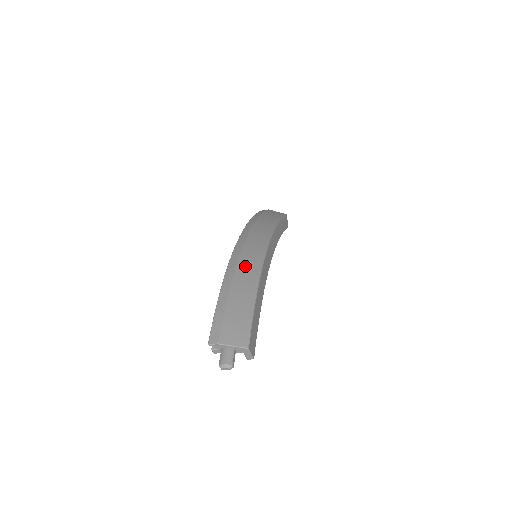
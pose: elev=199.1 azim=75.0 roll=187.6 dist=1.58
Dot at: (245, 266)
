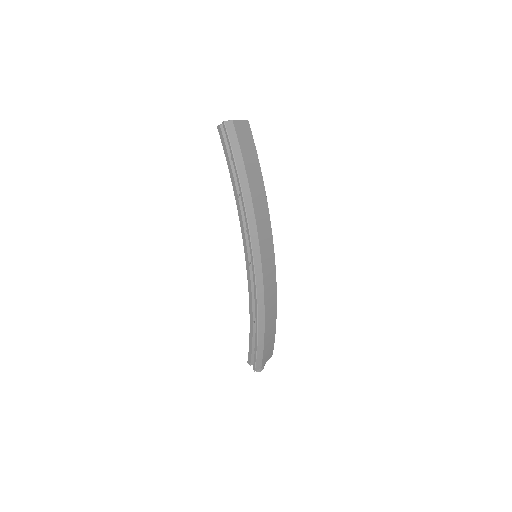
Dot at: (269, 301)
